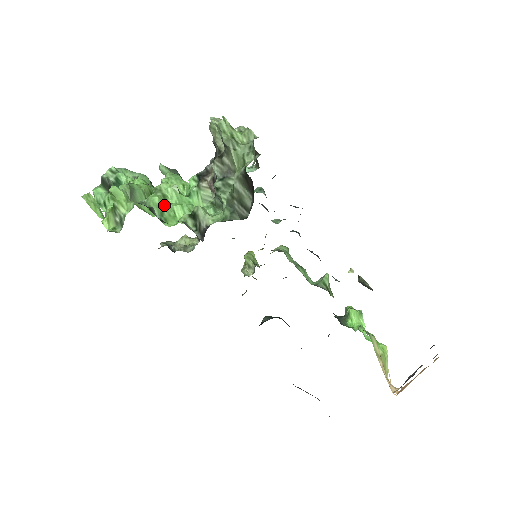
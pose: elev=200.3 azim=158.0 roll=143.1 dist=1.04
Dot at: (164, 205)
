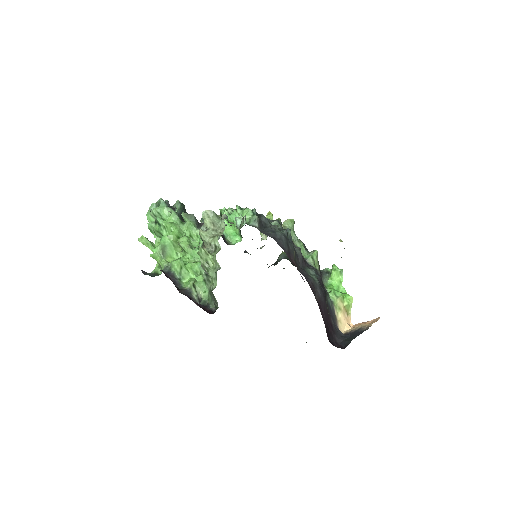
Dot at: (181, 267)
